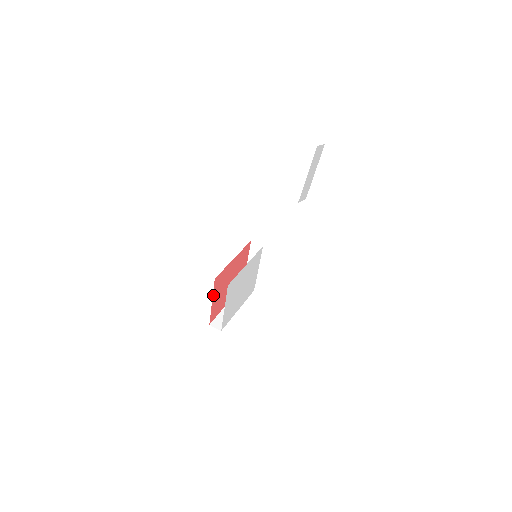
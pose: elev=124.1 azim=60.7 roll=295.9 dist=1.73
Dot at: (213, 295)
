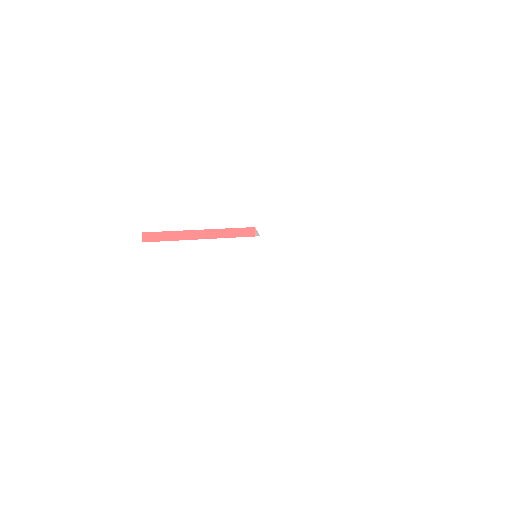
Dot at: occluded
